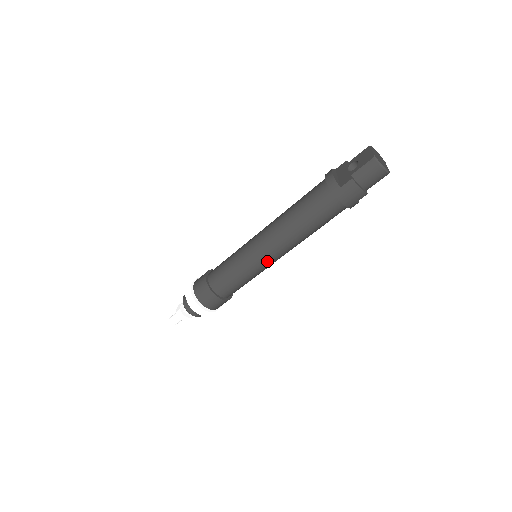
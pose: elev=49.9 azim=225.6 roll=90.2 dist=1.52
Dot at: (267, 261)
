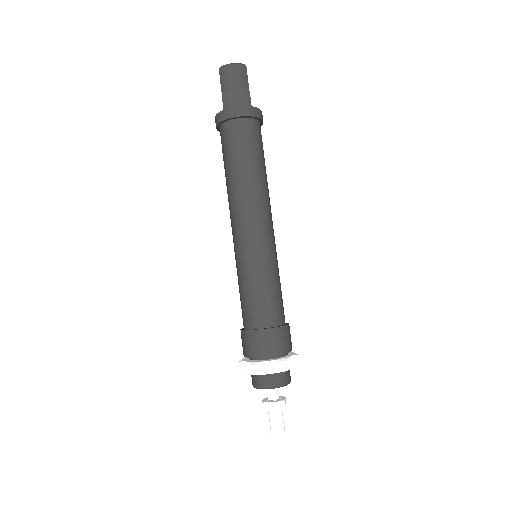
Dot at: (257, 238)
